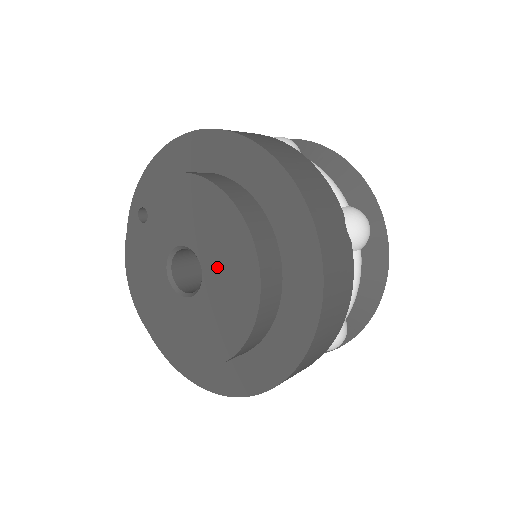
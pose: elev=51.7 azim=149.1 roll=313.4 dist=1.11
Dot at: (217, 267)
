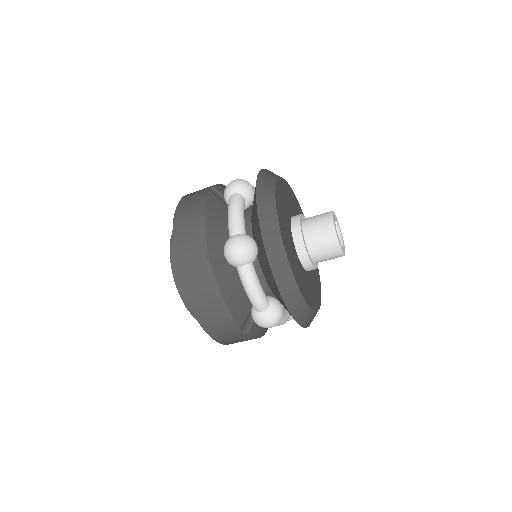
Dot at: occluded
